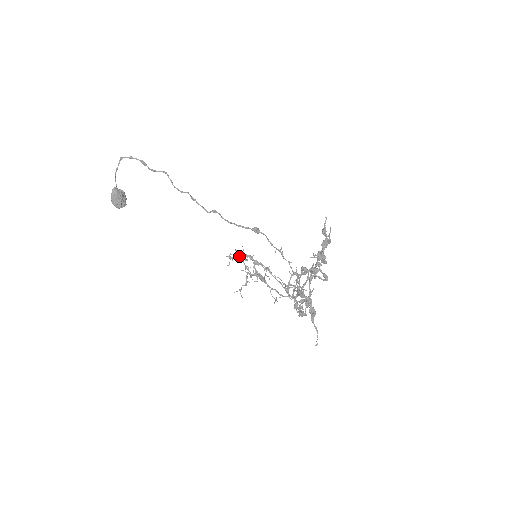
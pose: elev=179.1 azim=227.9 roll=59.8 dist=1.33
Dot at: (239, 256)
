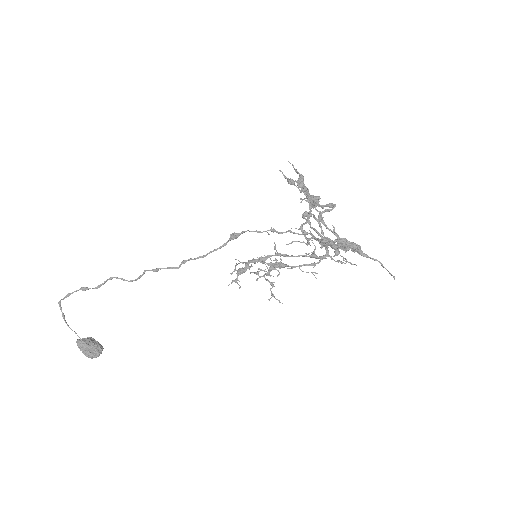
Dot at: (241, 270)
